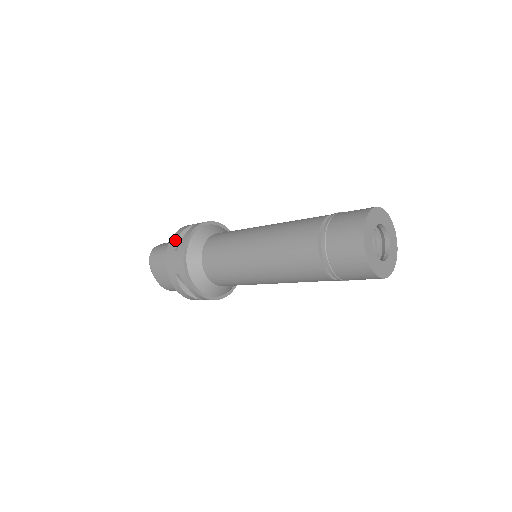
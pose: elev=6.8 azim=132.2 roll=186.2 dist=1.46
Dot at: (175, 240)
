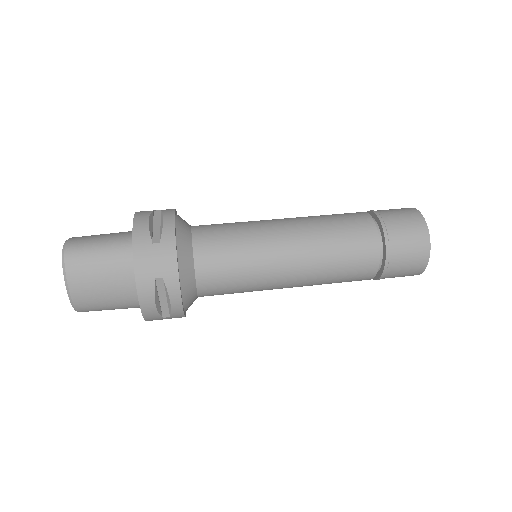
Dot at: (146, 228)
